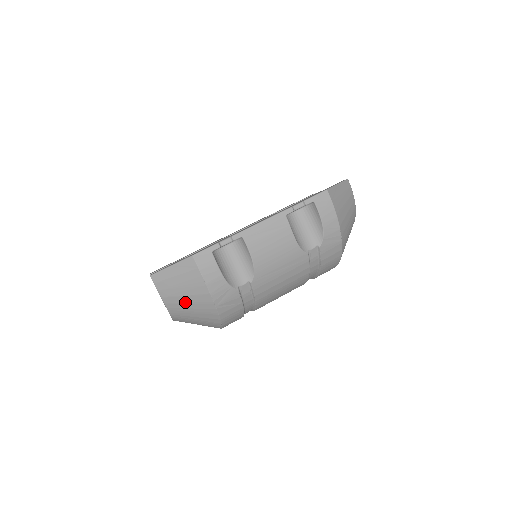
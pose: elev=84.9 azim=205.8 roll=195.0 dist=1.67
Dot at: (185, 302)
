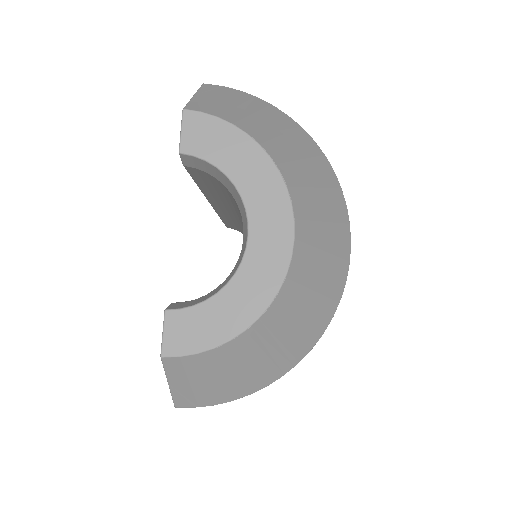
Dot at: (266, 124)
